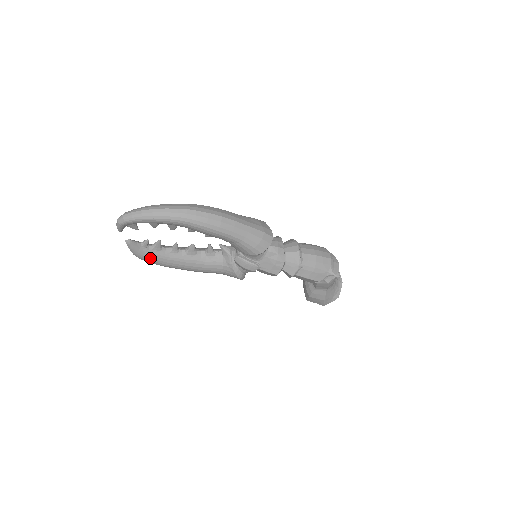
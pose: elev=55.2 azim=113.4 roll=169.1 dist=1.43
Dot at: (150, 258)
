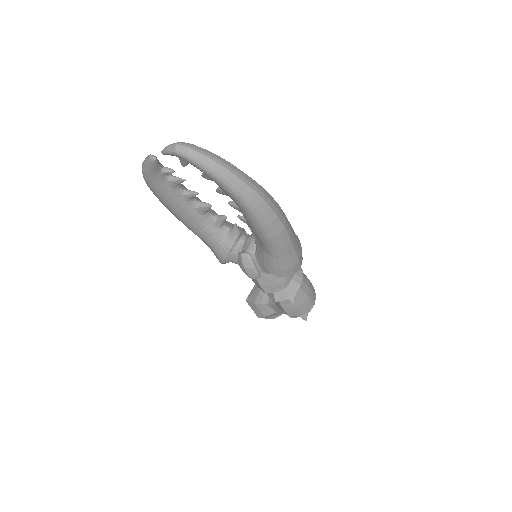
Dot at: (156, 187)
